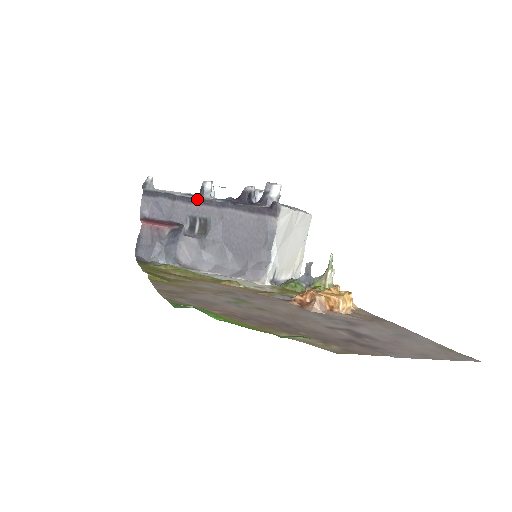
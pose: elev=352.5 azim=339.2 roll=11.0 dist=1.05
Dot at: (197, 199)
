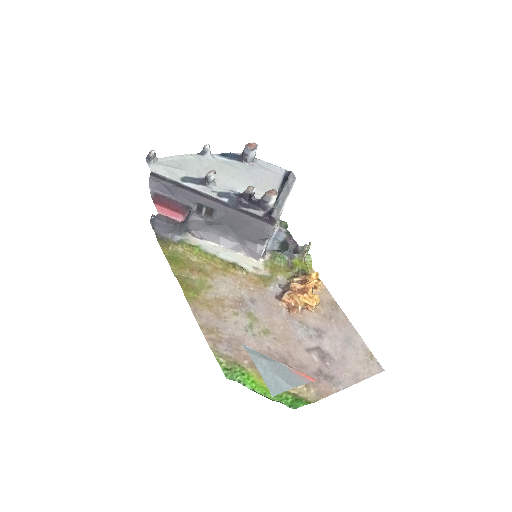
Dot at: (204, 194)
